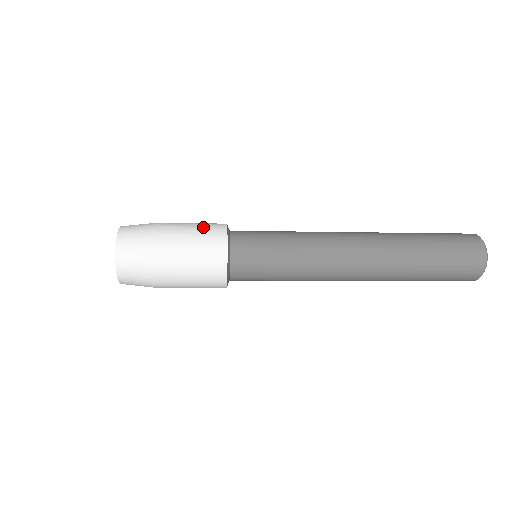
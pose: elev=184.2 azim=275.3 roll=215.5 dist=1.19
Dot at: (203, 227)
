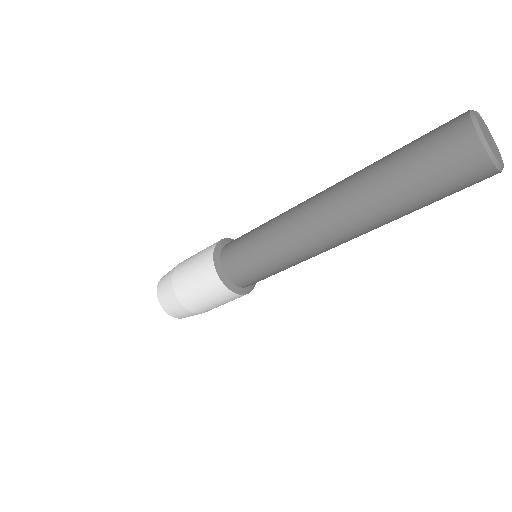
Dot at: occluded
